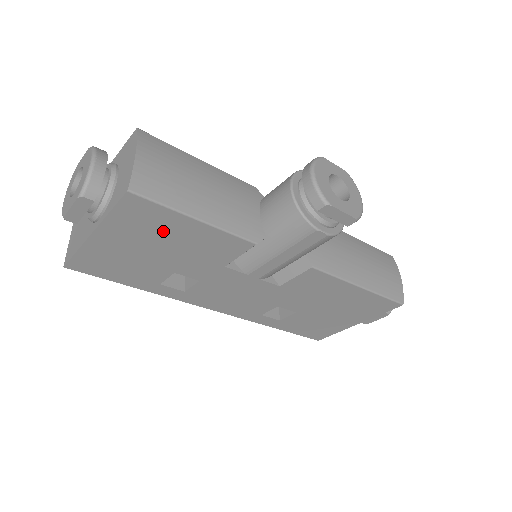
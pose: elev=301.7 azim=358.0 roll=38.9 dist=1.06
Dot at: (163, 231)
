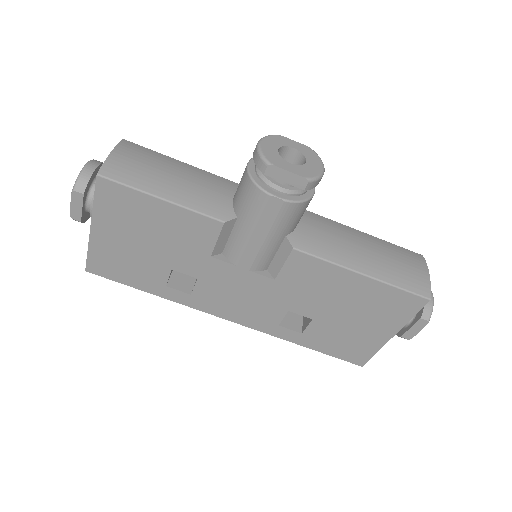
Dot at: (141, 217)
